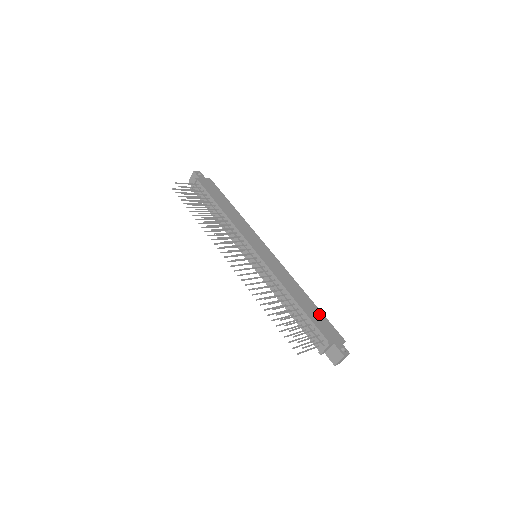
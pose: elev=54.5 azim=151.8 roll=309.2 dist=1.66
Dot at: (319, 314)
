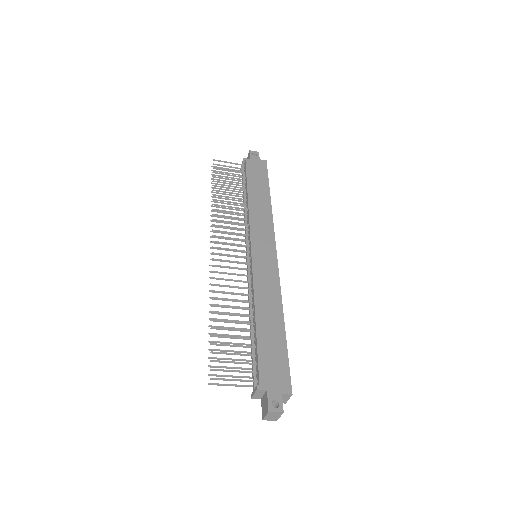
Dot at: (280, 347)
